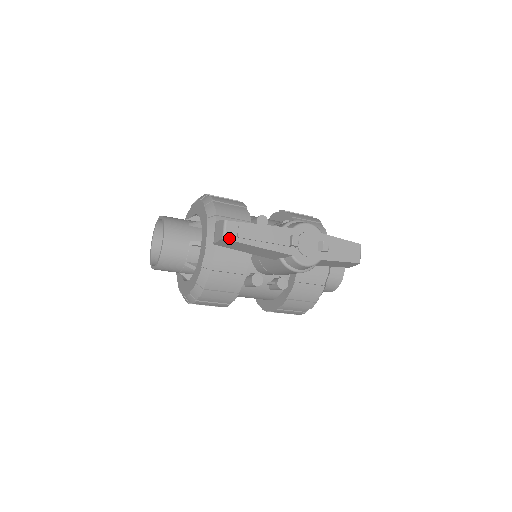
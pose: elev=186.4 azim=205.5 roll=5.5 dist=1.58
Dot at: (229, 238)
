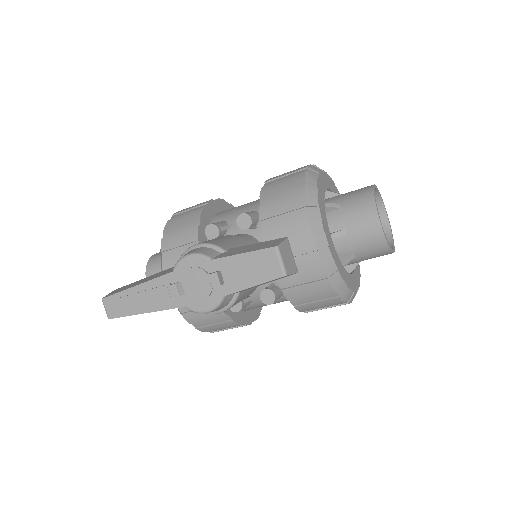
Dot at: (112, 316)
